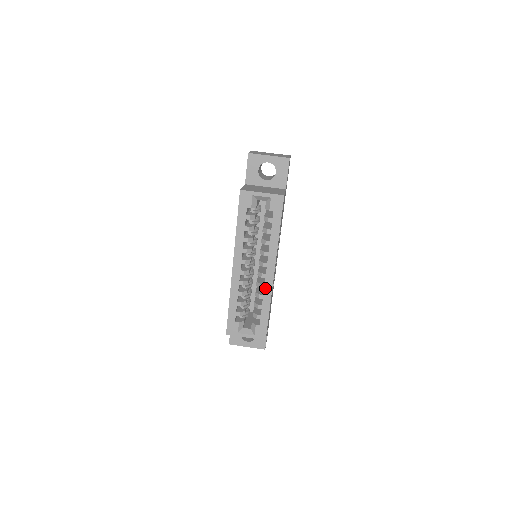
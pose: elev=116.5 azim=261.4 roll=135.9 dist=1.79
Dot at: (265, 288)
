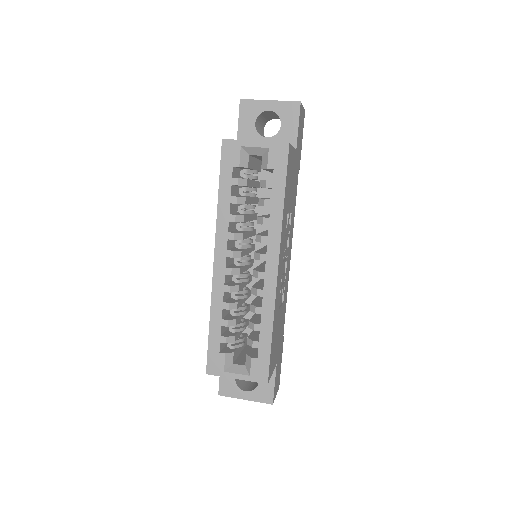
Dot at: (264, 296)
